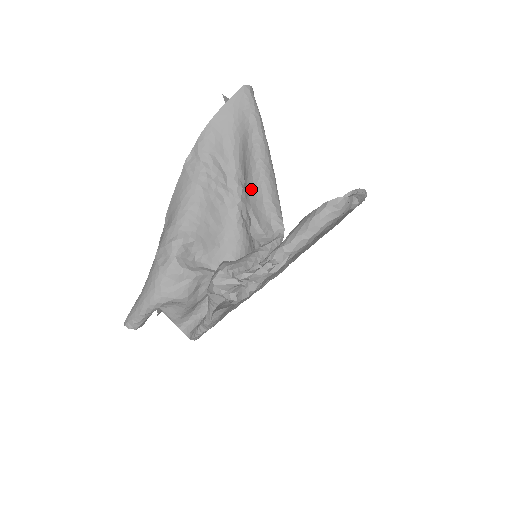
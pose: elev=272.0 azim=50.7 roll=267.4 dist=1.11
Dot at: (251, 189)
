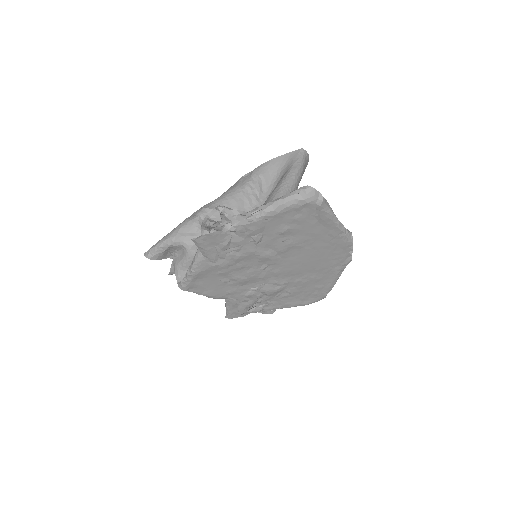
Dot at: (270, 196)
